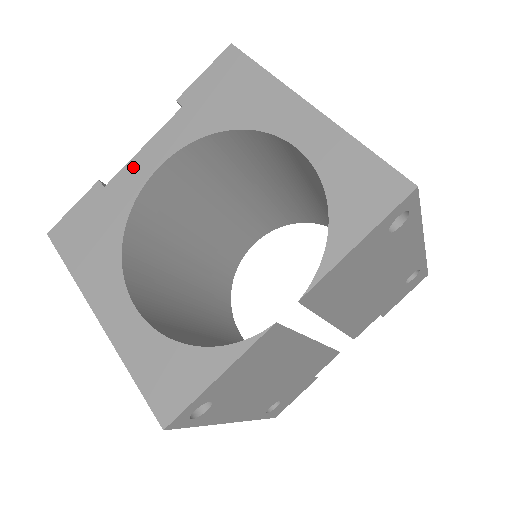
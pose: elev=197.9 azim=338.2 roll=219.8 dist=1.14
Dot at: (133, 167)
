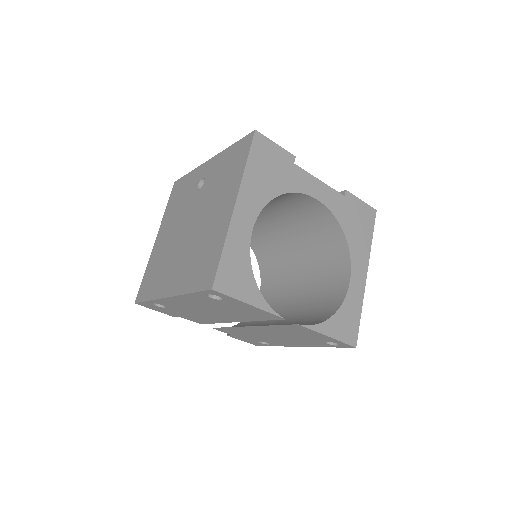
Dot at: (310, 180)
